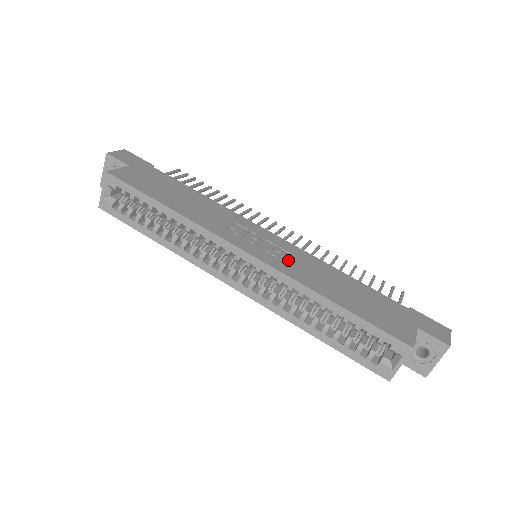
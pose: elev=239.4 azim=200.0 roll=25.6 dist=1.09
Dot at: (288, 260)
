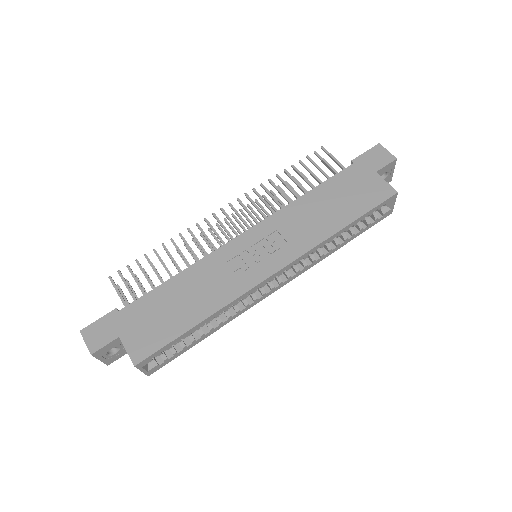
Dot at: (287, 239)
